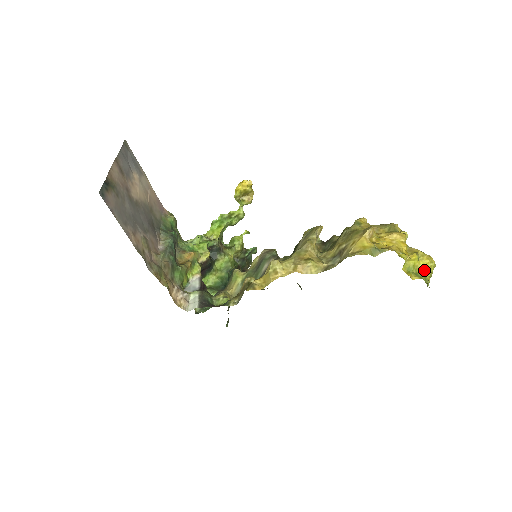
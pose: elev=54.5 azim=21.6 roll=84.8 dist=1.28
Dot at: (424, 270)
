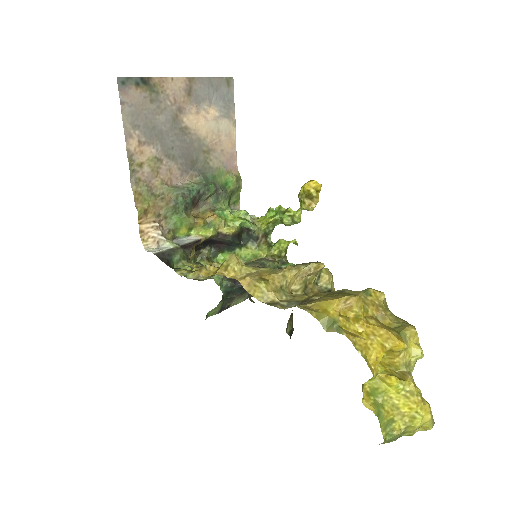
Dot at: (398, 412)
